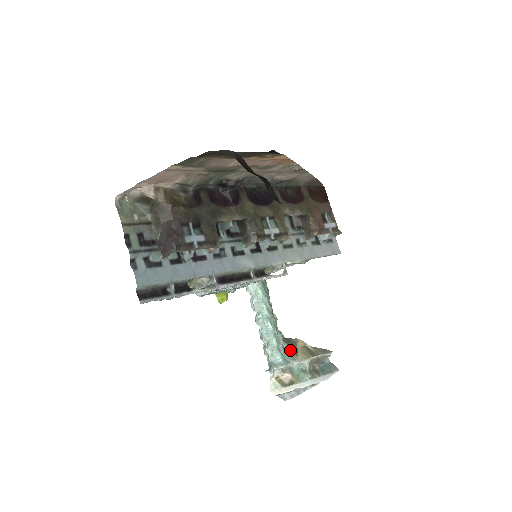
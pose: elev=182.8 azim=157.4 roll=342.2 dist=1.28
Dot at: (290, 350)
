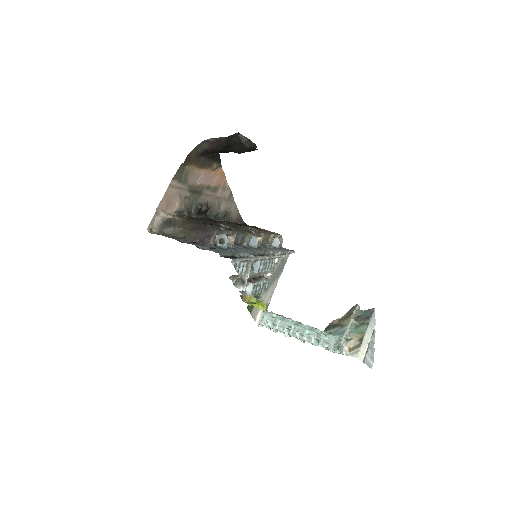
Dot at: (335, 329)
